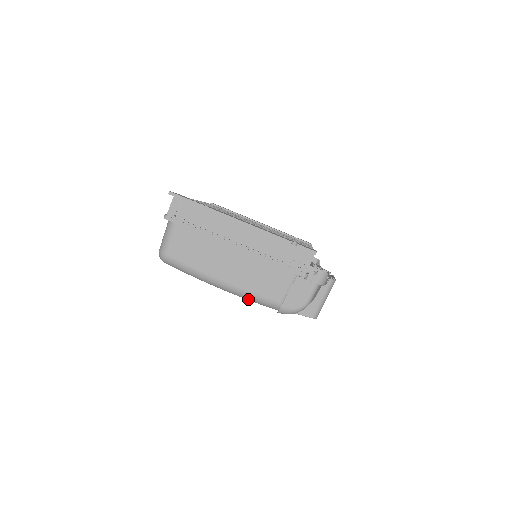
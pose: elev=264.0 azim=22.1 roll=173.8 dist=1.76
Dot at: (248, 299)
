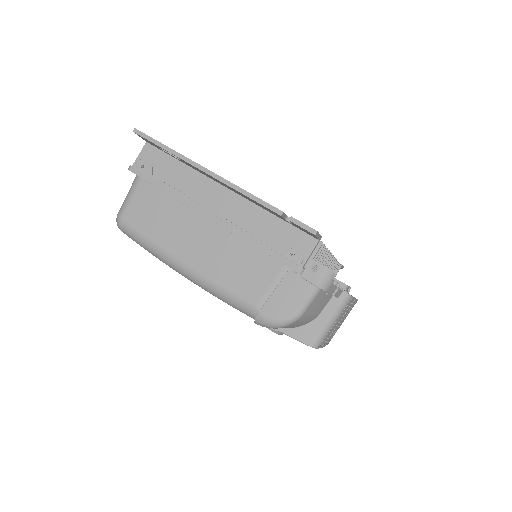
Dot at: (217, 296)
